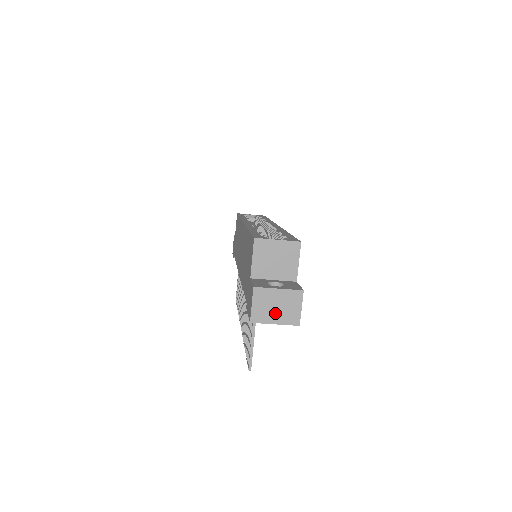
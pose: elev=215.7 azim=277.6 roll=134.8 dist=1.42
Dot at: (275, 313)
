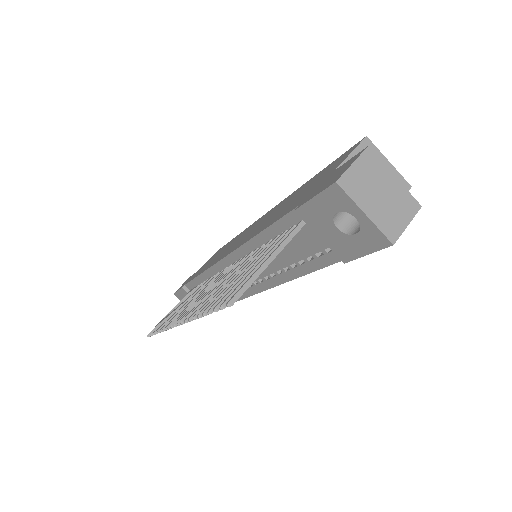
Dot at: (374, 200)
